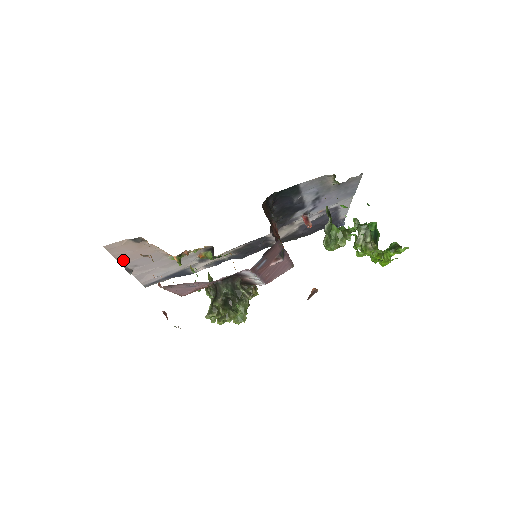
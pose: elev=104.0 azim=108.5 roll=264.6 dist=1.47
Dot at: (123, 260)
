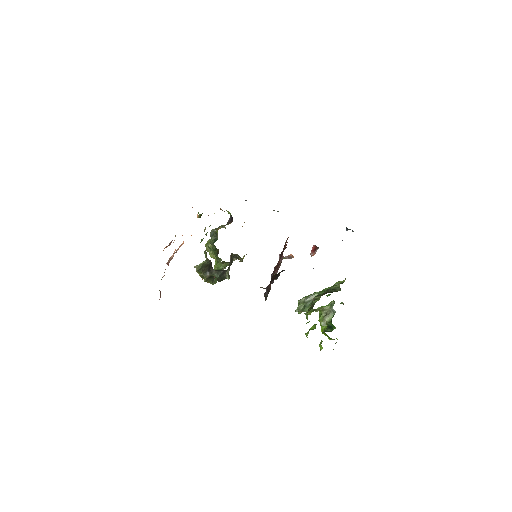
Dot at: occluded
